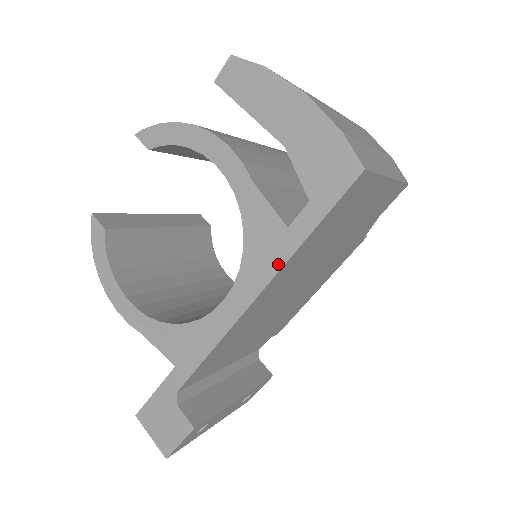
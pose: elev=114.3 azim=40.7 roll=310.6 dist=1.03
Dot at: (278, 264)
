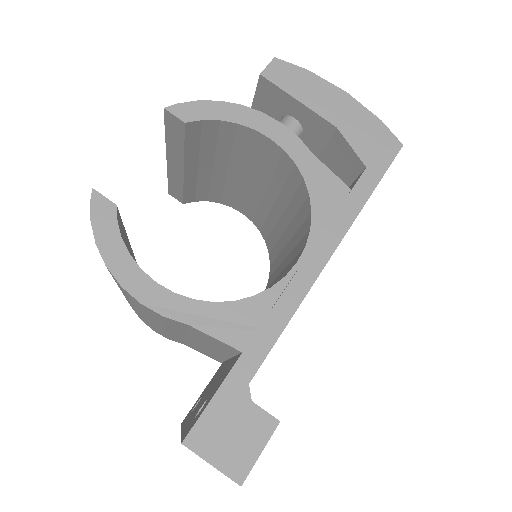
Dot at: (349, 219)
